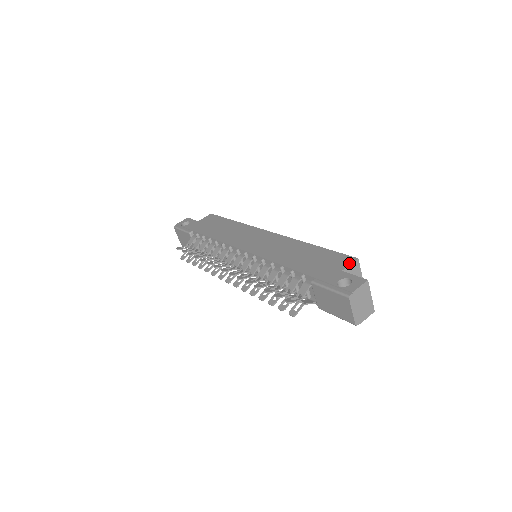
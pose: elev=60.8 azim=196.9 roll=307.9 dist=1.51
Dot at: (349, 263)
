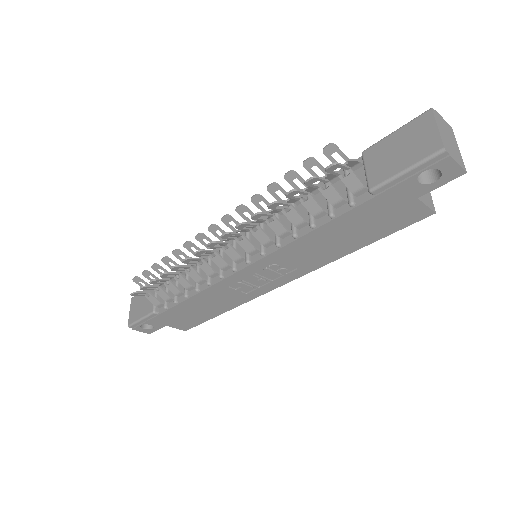
Dot at: occluded
